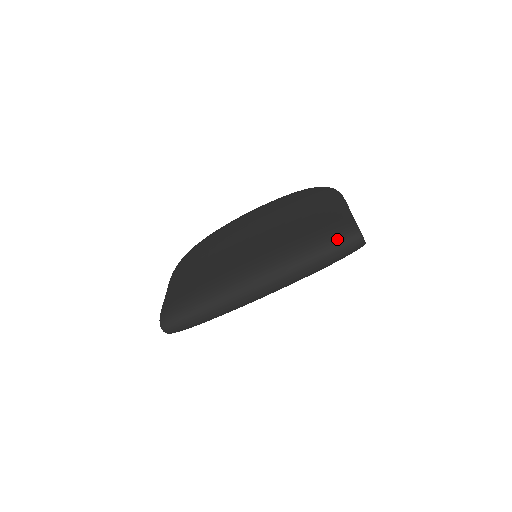
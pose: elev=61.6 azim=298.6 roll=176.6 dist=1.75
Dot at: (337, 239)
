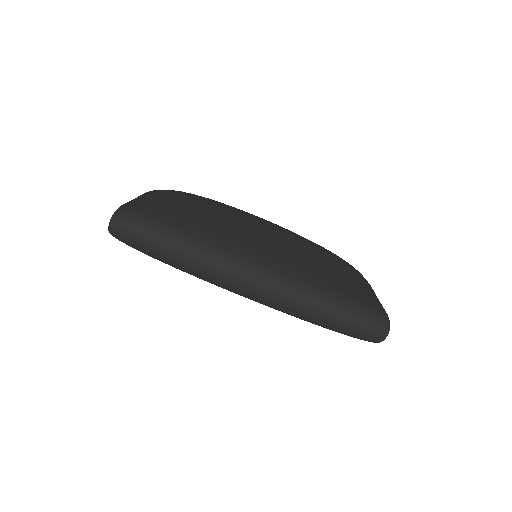
Dot at: (367, 313)
